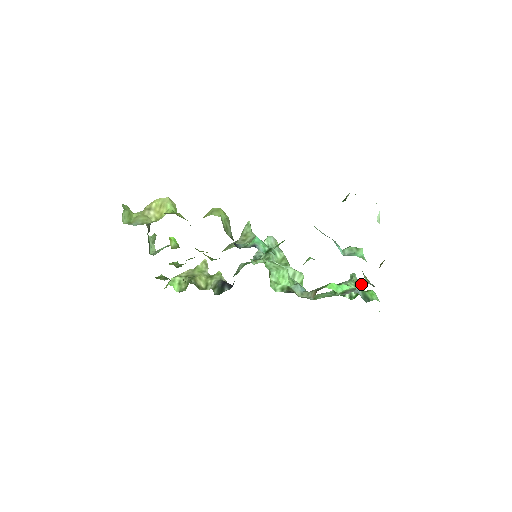
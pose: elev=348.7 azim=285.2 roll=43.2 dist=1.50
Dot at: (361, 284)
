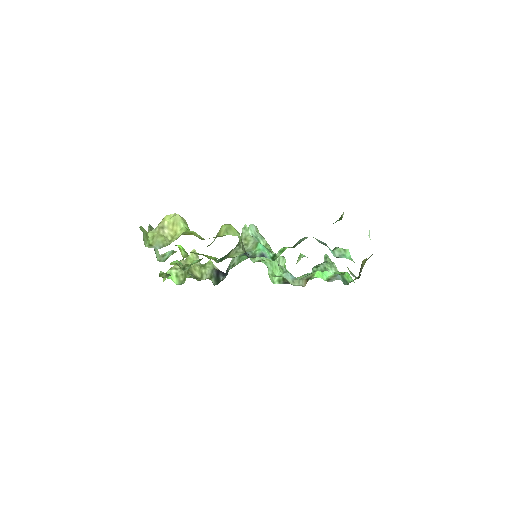
Dot at: (334, 264)
